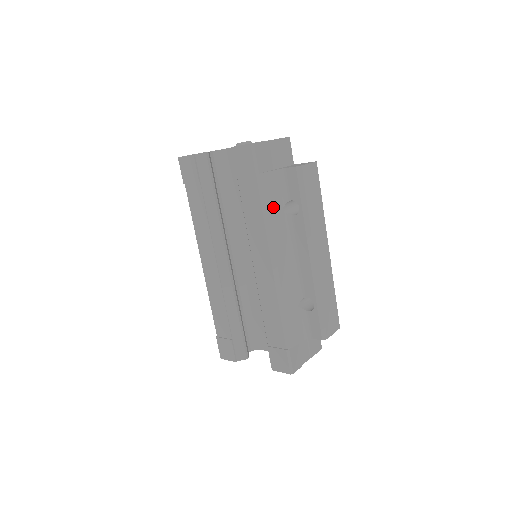
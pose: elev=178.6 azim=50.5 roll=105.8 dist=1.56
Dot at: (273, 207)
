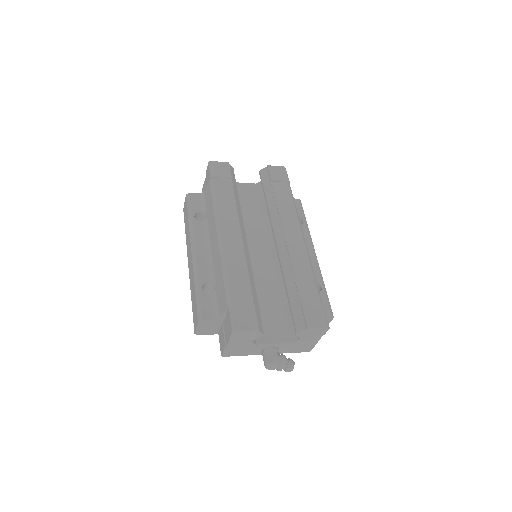
Dot at: occluded
